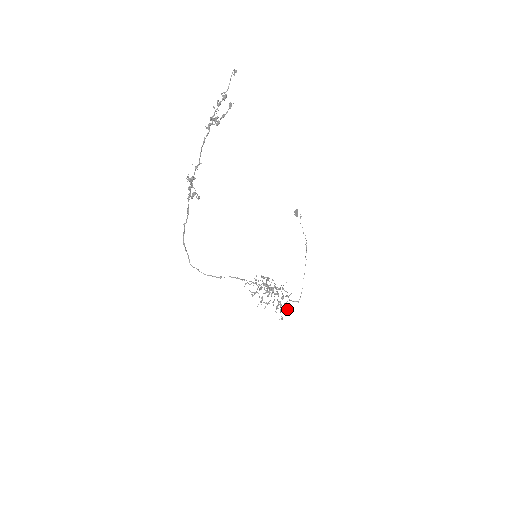
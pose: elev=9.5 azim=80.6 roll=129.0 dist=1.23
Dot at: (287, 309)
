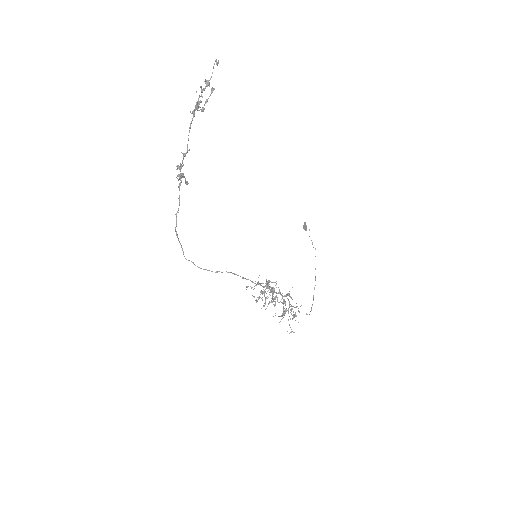
Dot at: occluded
